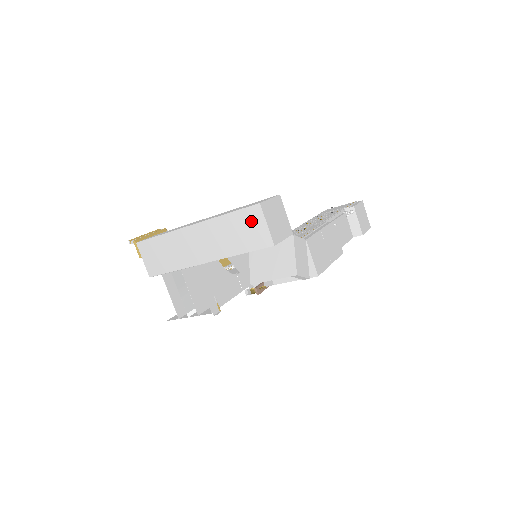
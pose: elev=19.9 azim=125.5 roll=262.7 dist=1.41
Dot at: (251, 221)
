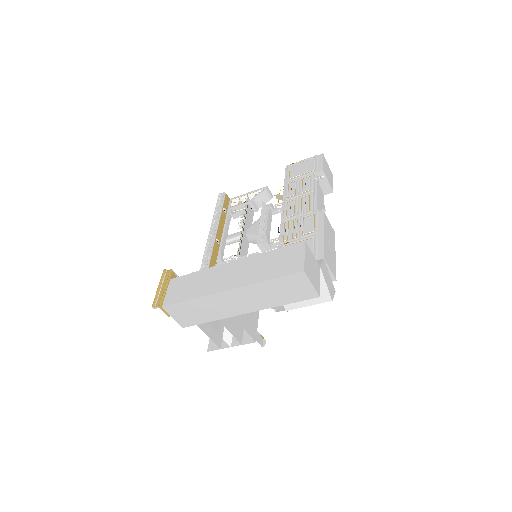
Dot at: (295, 284)
